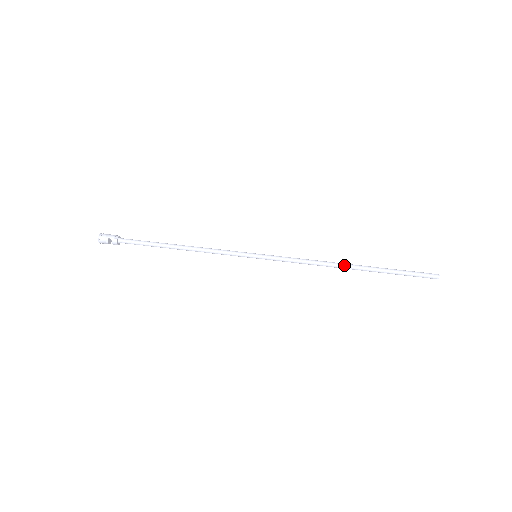
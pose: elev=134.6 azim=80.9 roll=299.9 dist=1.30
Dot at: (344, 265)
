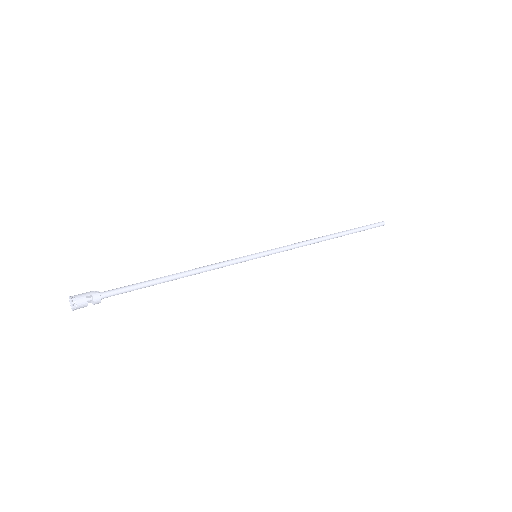
Dot at: (326, 236)
